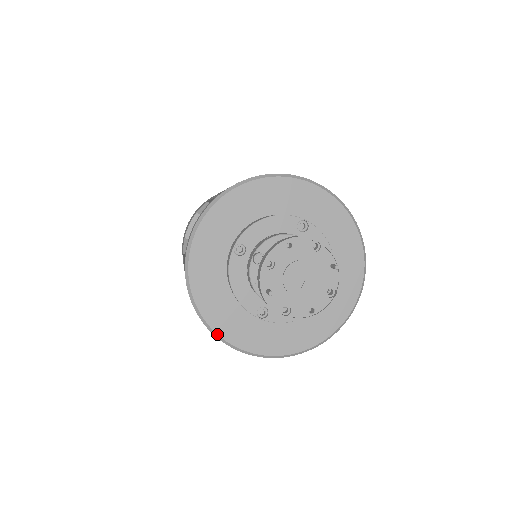
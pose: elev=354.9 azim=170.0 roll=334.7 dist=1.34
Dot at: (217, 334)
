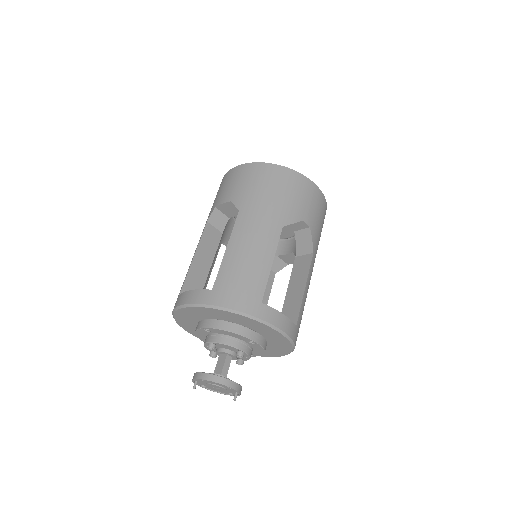
Dot at: occluded
